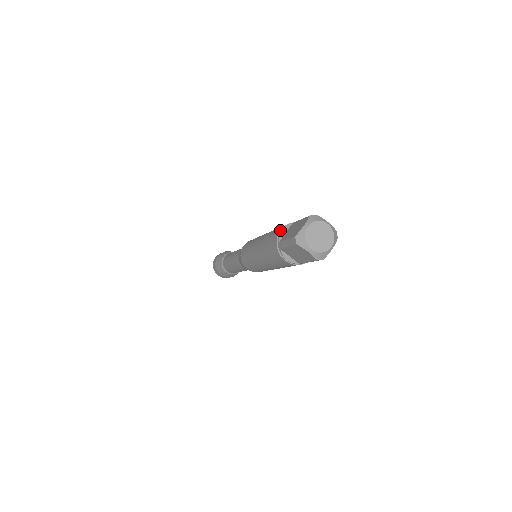
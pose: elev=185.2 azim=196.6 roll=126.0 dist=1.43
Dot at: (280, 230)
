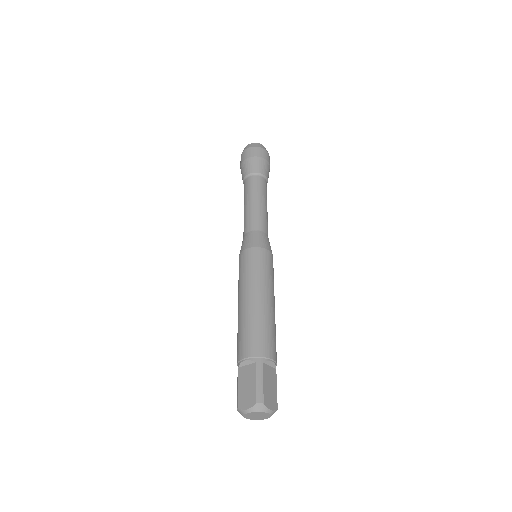
Dot at: (244, 358)
